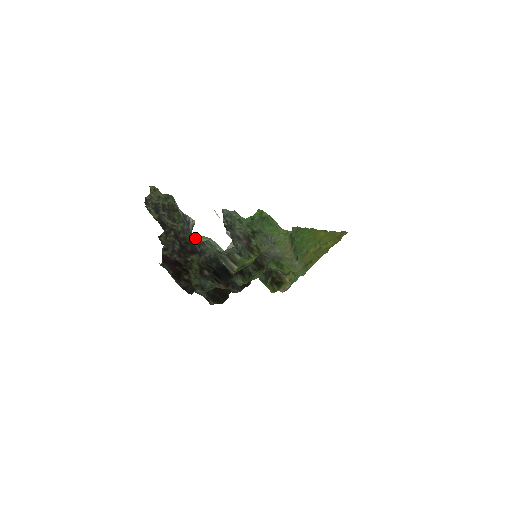
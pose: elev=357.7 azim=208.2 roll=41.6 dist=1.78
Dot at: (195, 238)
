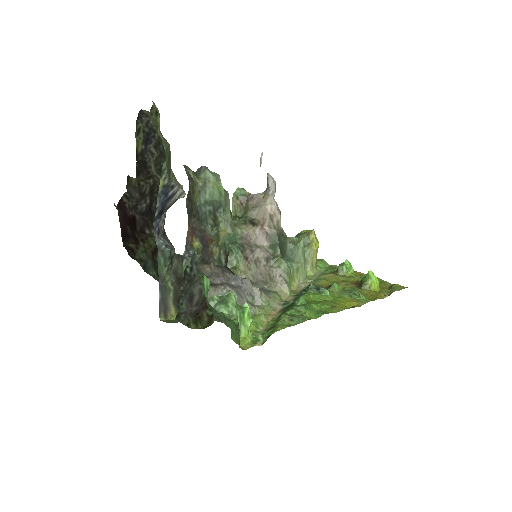
Dot at: (163, 223)
